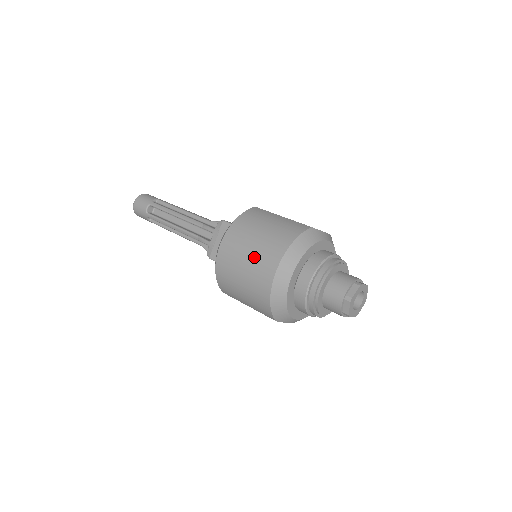
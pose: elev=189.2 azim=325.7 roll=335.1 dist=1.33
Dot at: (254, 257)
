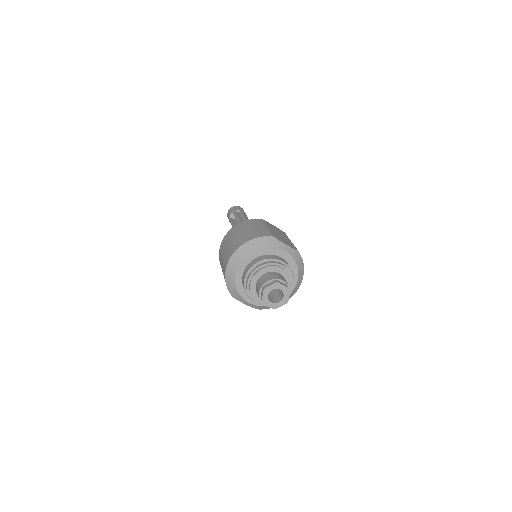
Dot at: (230, 246)
